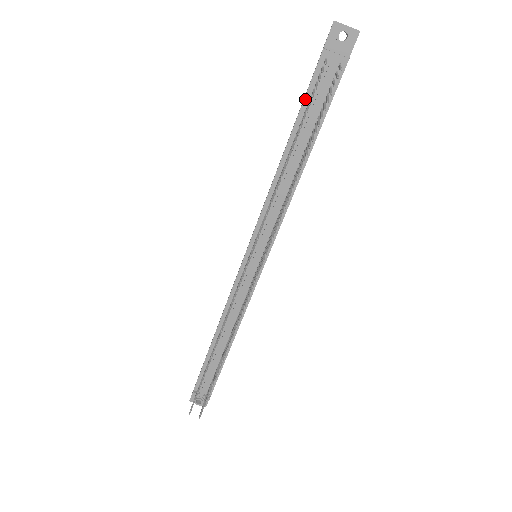
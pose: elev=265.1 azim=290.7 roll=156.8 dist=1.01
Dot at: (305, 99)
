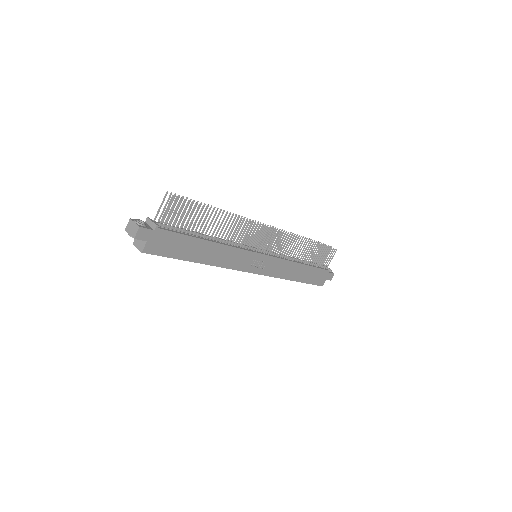
Dot at: occluded
